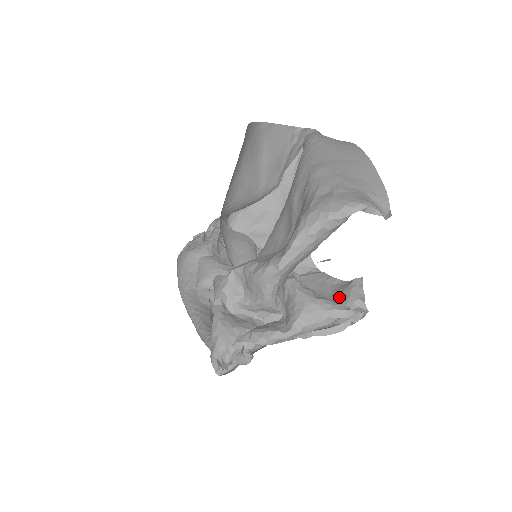
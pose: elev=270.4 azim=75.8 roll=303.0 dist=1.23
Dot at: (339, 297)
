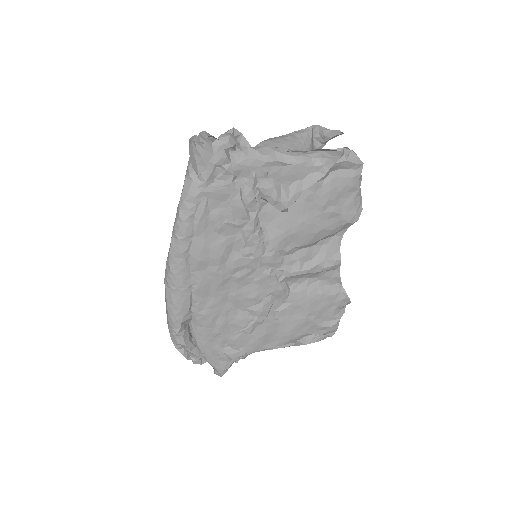
Dot at: occluded
